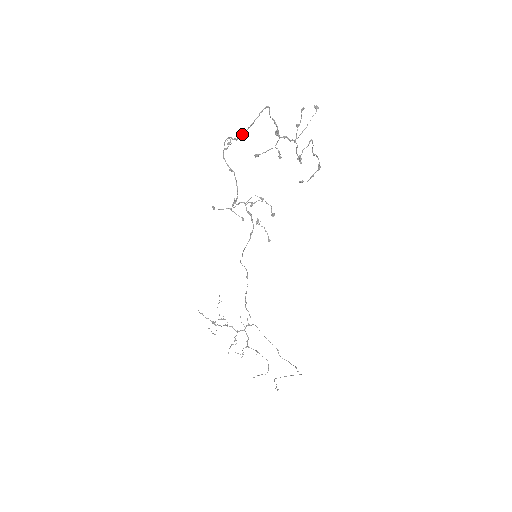
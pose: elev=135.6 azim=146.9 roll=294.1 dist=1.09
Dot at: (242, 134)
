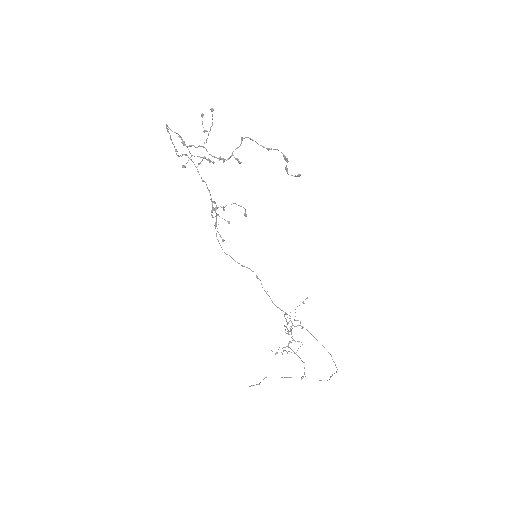
Dot at: (176, 151)
